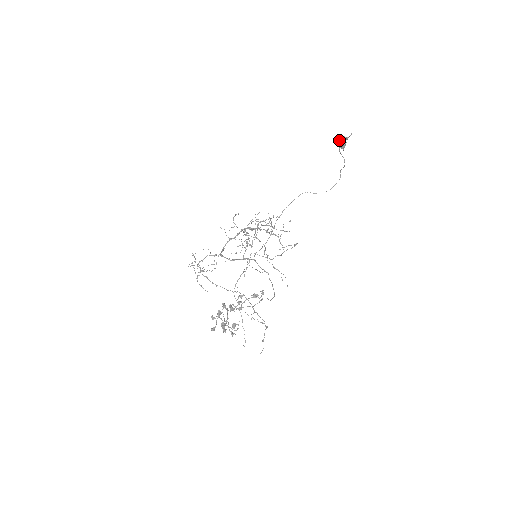
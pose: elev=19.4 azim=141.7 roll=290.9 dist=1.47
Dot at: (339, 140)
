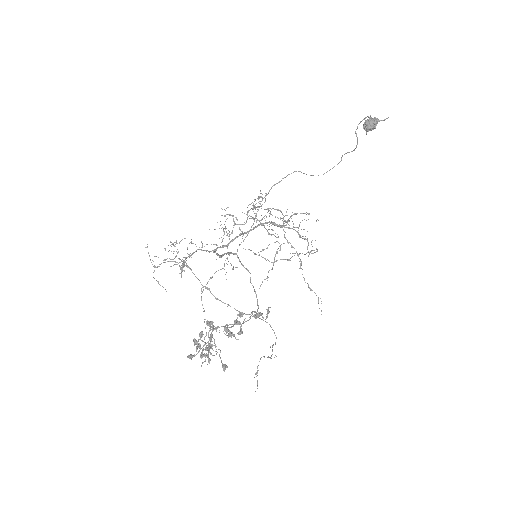
Dot at: (368, 120)
